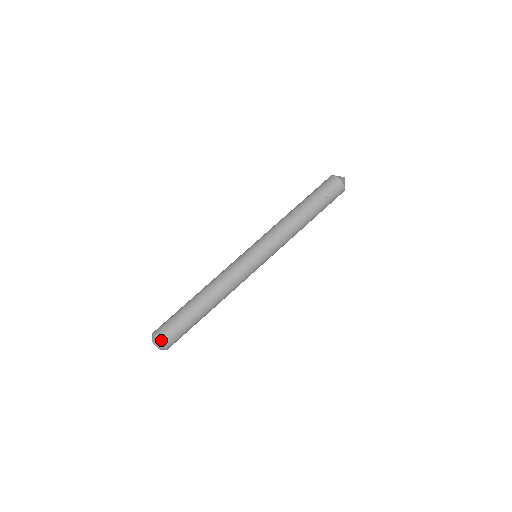
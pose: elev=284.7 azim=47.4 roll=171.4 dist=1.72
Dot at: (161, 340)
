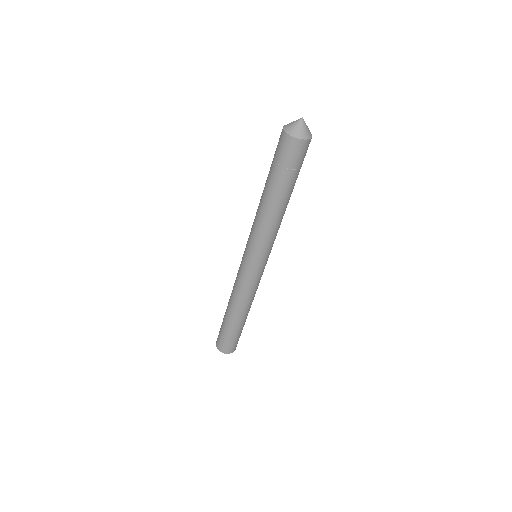
Dot at: (234, 350)
